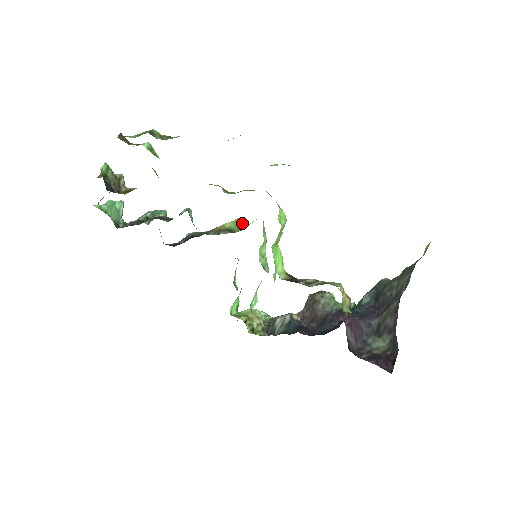
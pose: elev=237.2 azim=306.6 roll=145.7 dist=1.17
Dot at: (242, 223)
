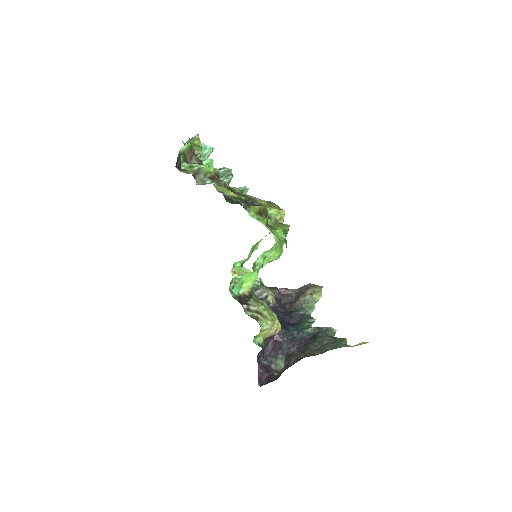
Dot at: (283, 216)
